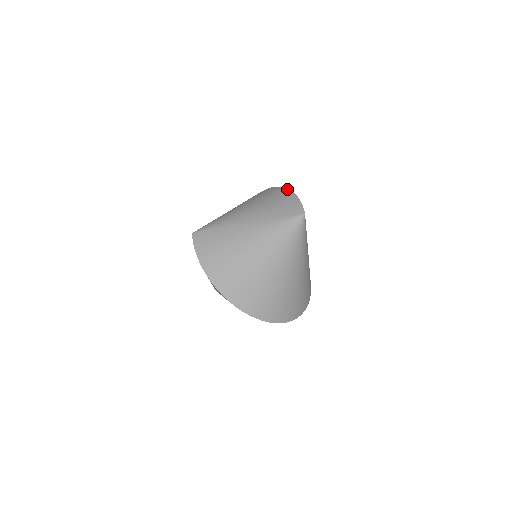
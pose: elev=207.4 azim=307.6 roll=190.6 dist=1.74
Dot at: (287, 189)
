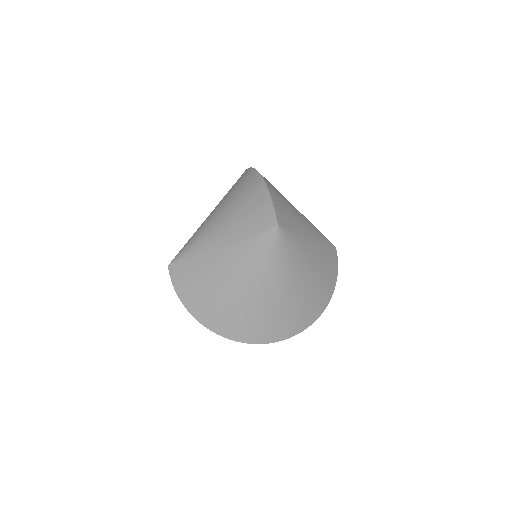
Dot at: (261, 179)
